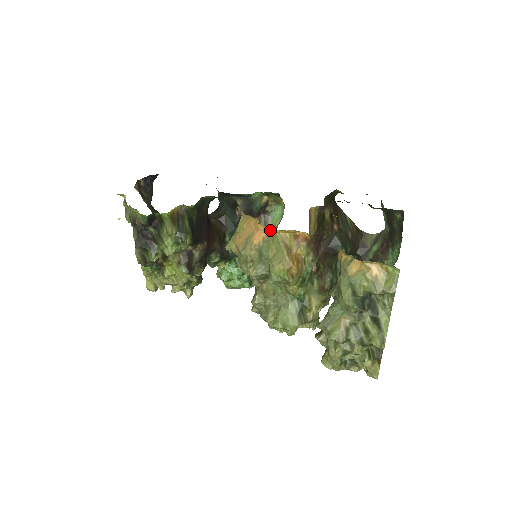
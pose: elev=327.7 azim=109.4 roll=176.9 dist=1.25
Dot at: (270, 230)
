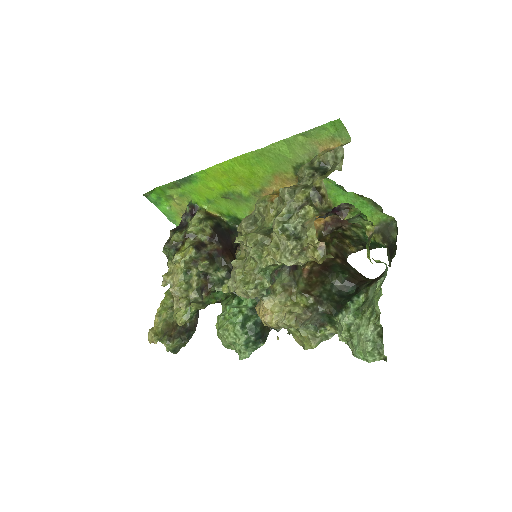
Dot at: occluded
